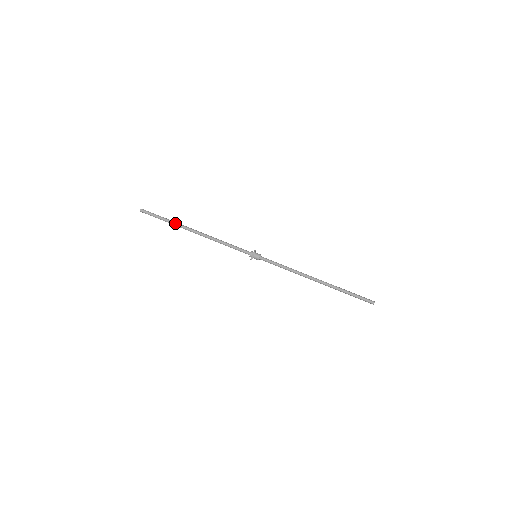
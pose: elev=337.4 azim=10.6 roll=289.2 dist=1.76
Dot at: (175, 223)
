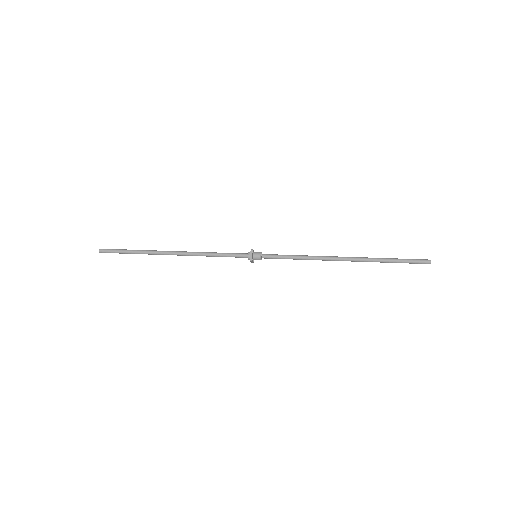
Dot at: occluded
